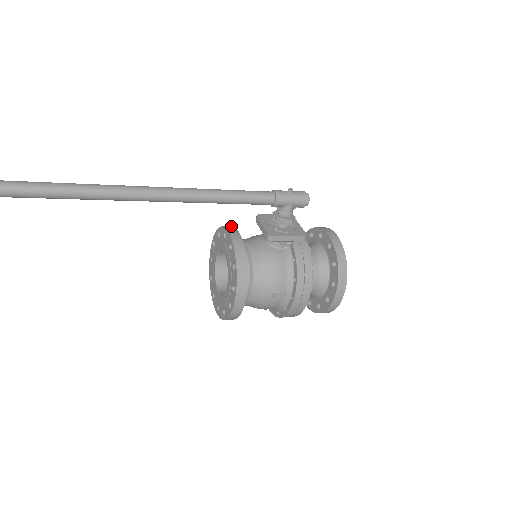
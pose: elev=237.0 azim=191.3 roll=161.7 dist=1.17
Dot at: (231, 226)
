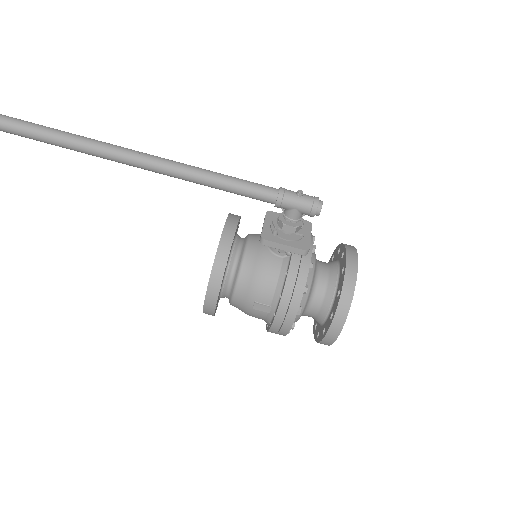
Dot at: (239, 216)
